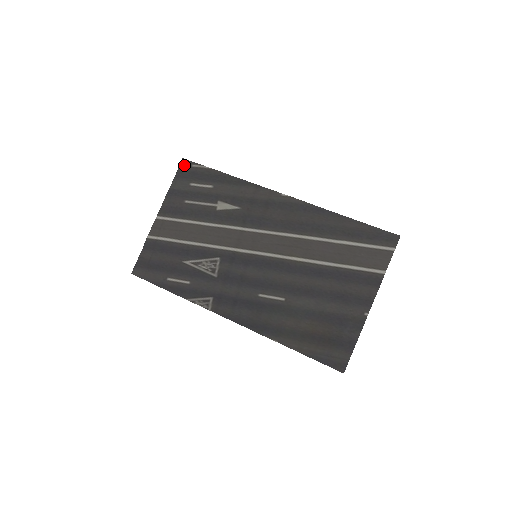
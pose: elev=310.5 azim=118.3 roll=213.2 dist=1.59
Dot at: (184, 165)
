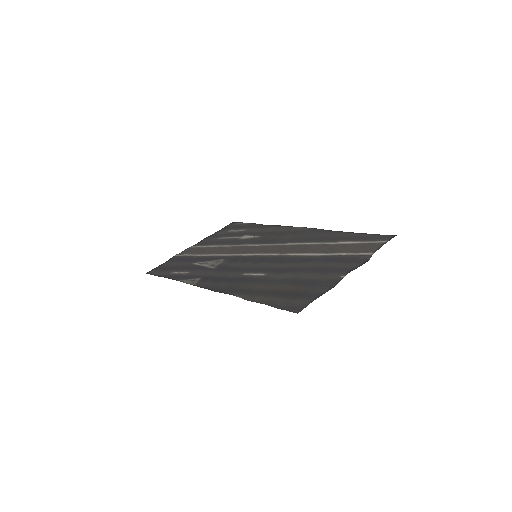
Dot at: (231, 224)
